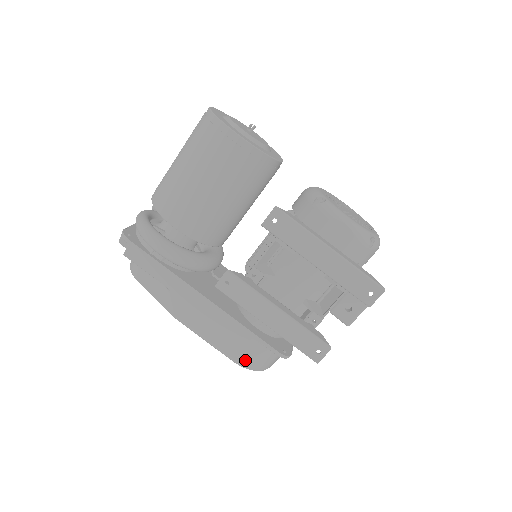
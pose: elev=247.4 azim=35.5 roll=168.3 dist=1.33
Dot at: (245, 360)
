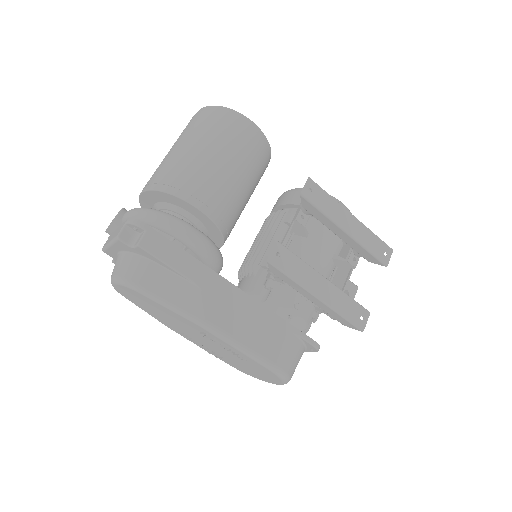
Dot at: (284, 362)
